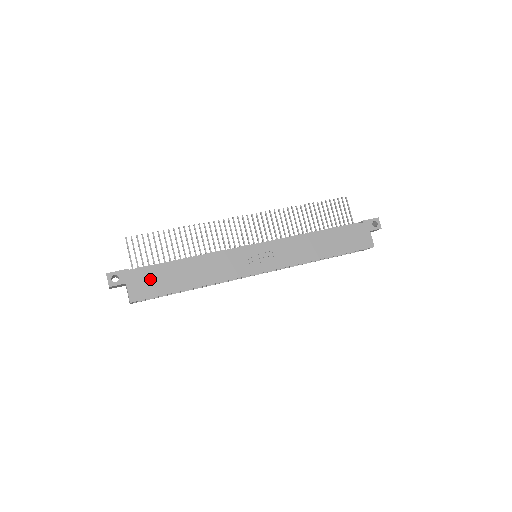
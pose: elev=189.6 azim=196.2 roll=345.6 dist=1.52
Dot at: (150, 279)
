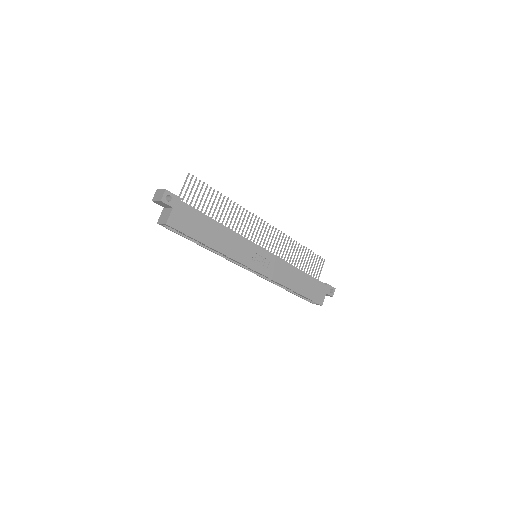
Dot at: (190, 218)
